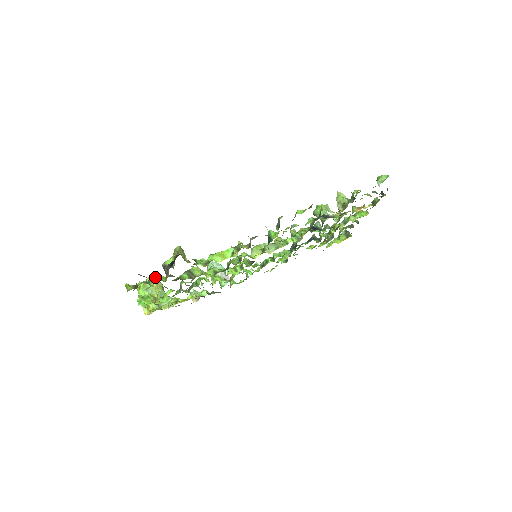
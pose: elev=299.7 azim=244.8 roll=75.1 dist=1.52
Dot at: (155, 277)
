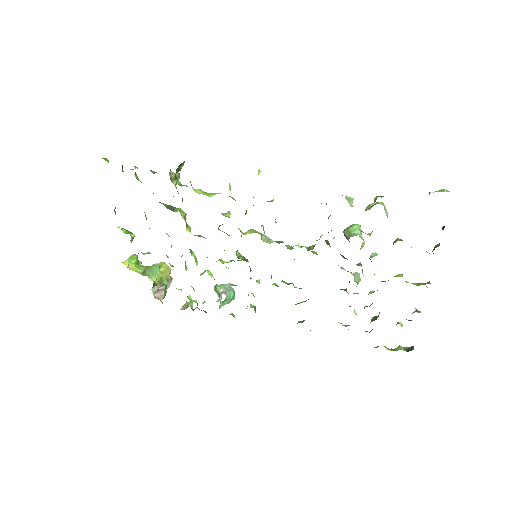
Dot at: (133, 169)
